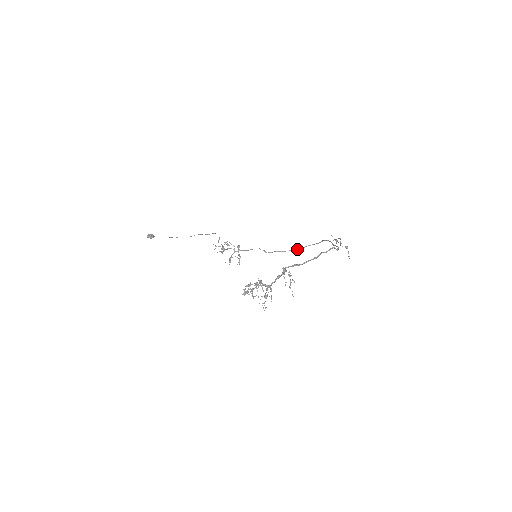
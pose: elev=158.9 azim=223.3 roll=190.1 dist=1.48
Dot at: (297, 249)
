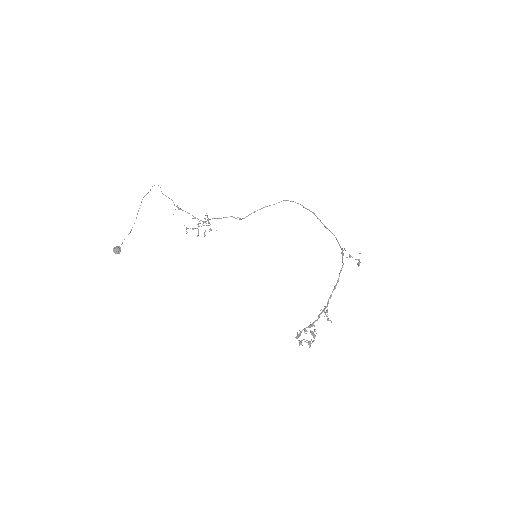
Dot at: occluded
